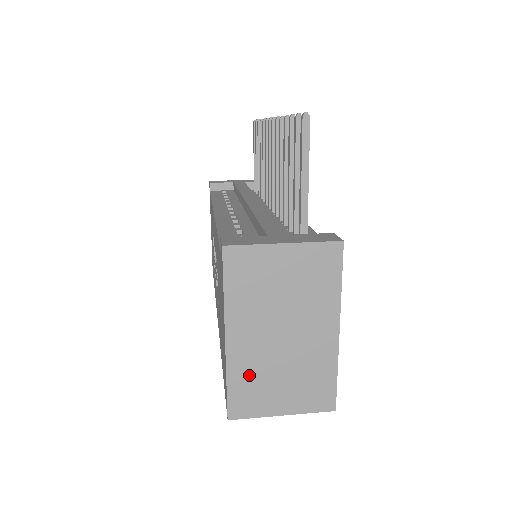
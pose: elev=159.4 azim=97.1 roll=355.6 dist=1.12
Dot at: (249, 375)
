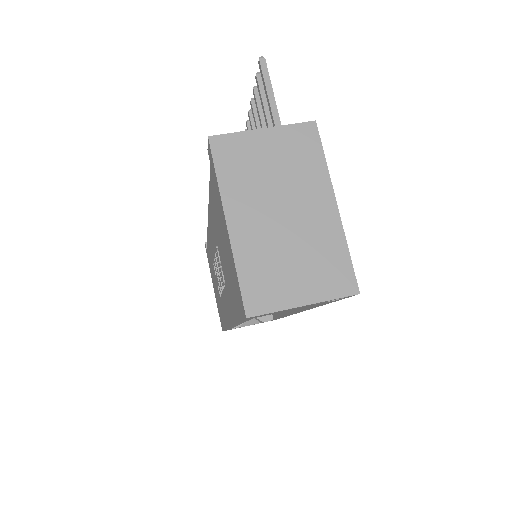
Dot at: (258, 262)
